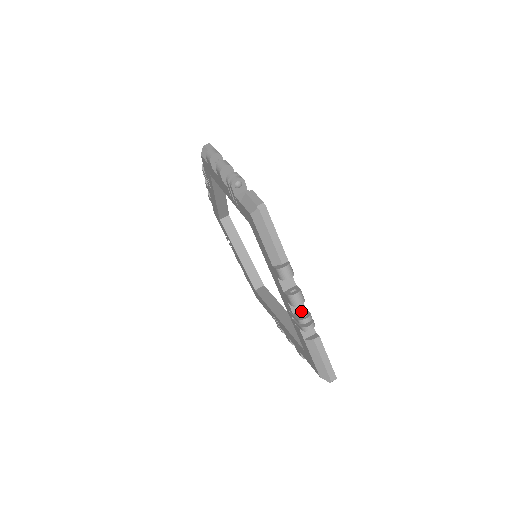
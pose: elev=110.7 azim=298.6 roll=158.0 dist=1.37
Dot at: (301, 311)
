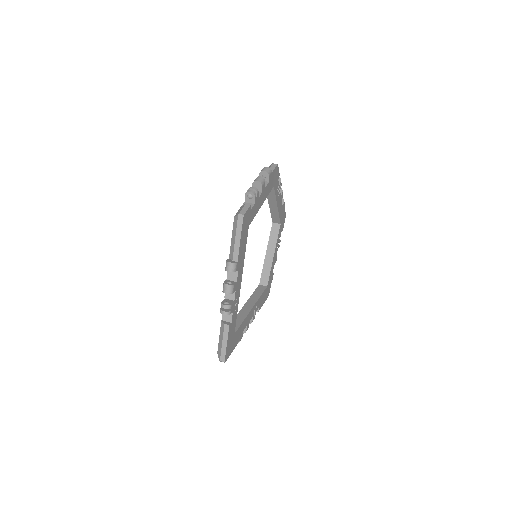
Dot at: (231, 301)
